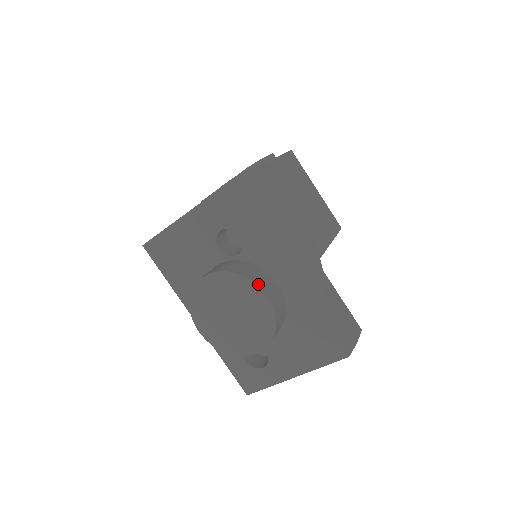
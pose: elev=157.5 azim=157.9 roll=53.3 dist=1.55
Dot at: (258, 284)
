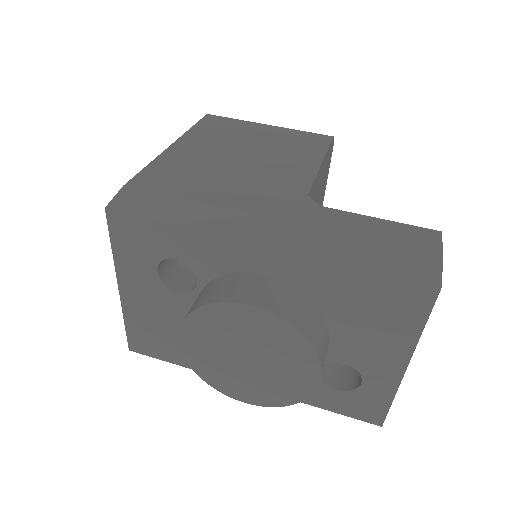
Dot at: (229, 299)
